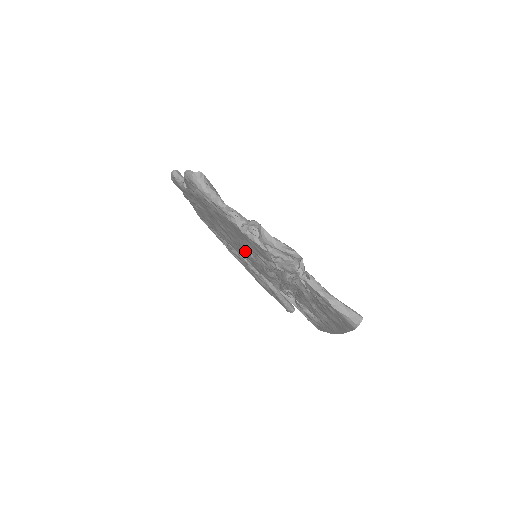
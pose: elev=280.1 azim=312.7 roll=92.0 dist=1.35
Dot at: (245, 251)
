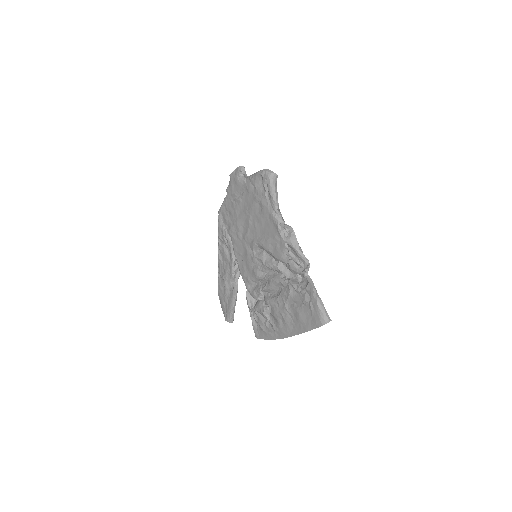
Dot at: (250, 248)
